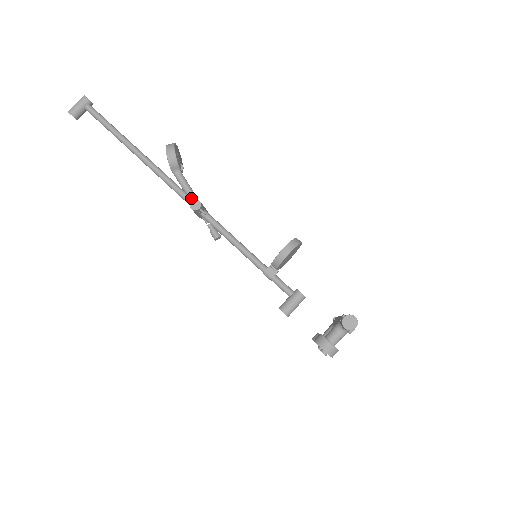
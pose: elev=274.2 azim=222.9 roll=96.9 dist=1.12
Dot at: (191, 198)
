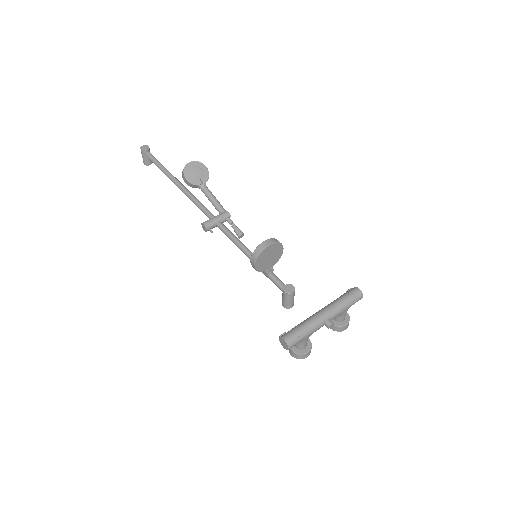
Dot at: (208, 214)
